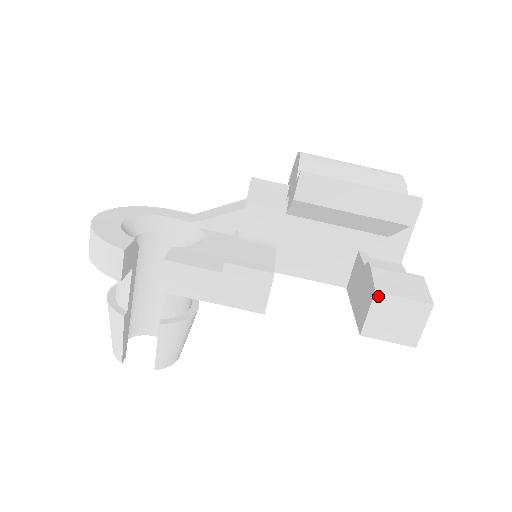
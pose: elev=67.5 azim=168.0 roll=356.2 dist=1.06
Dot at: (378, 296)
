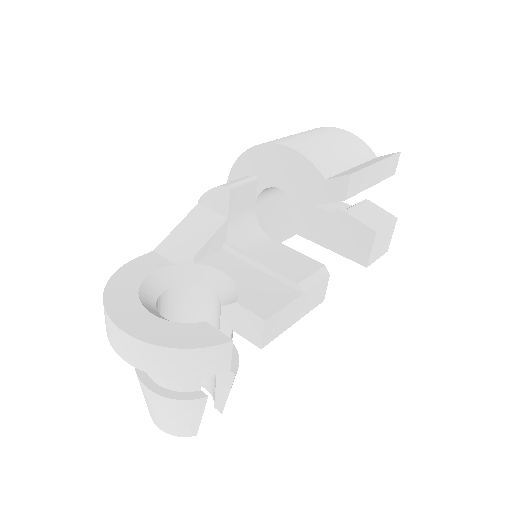
Dot at: (377, 234)
